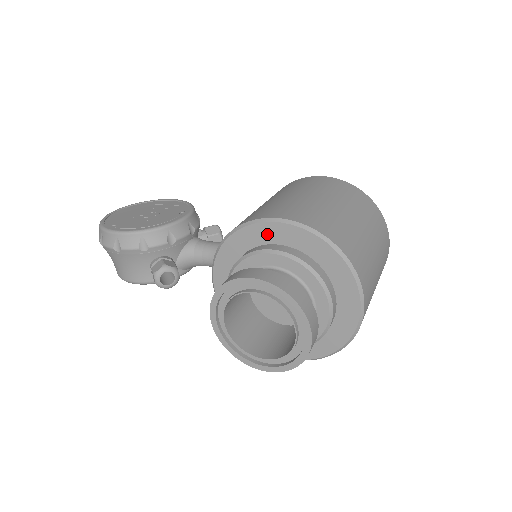
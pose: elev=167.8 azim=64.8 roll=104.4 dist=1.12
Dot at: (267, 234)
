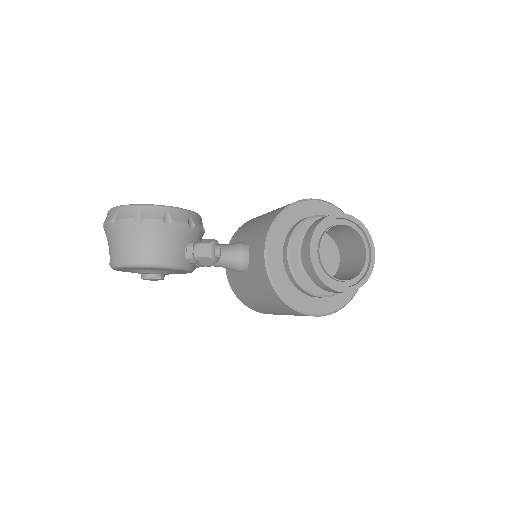
Dot at: (313, 209)
